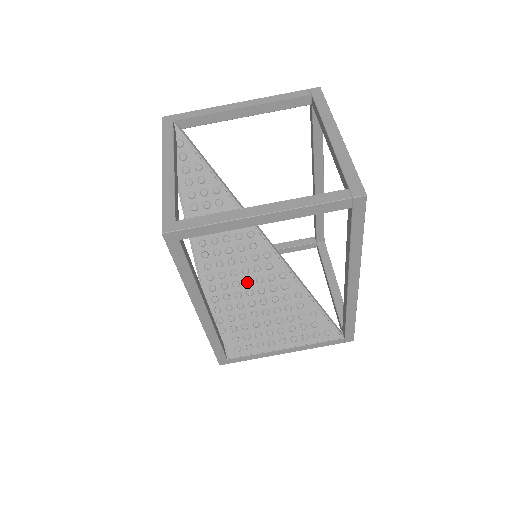
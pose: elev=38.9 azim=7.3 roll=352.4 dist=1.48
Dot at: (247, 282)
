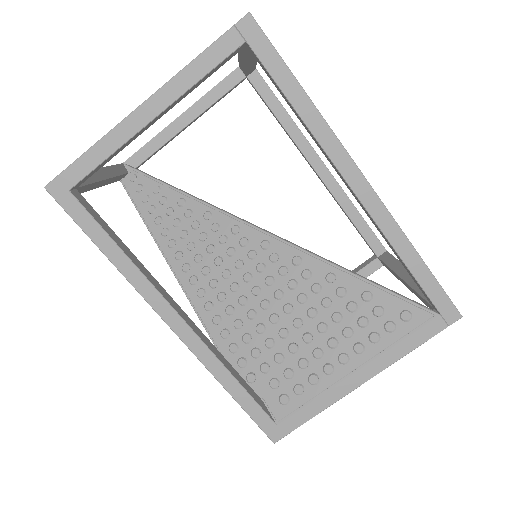
Dot at: (255, 291)
